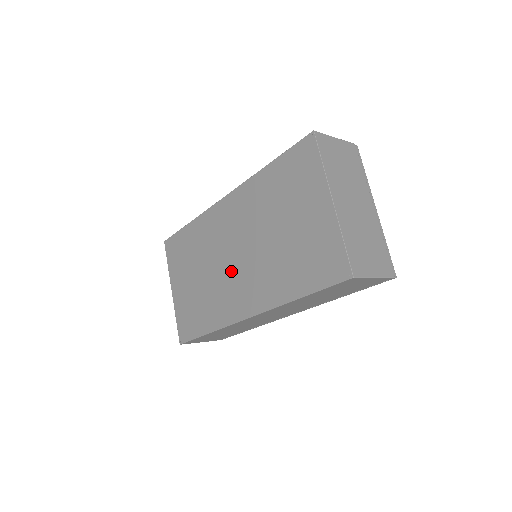
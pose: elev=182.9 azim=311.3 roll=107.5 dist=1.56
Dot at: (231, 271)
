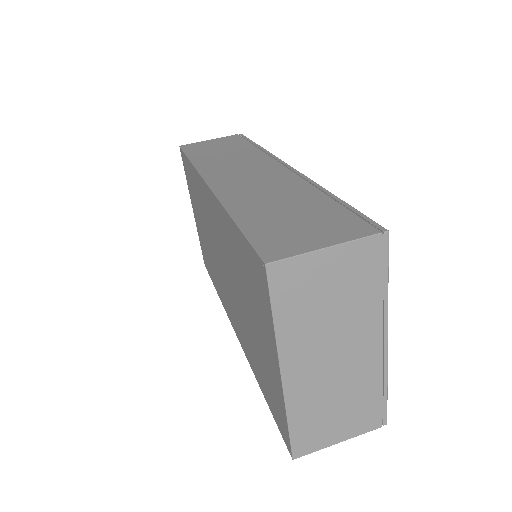
Dot at: (221, 273)
